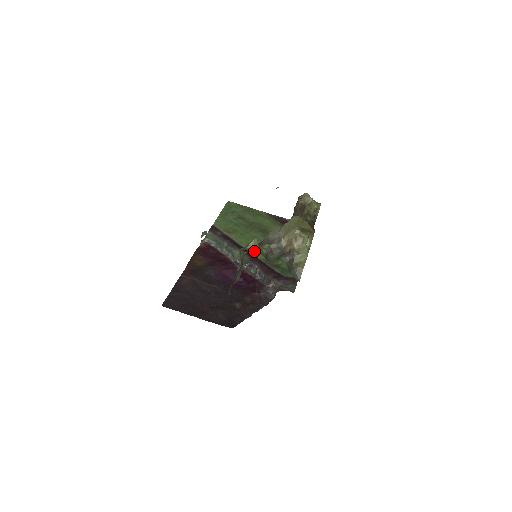
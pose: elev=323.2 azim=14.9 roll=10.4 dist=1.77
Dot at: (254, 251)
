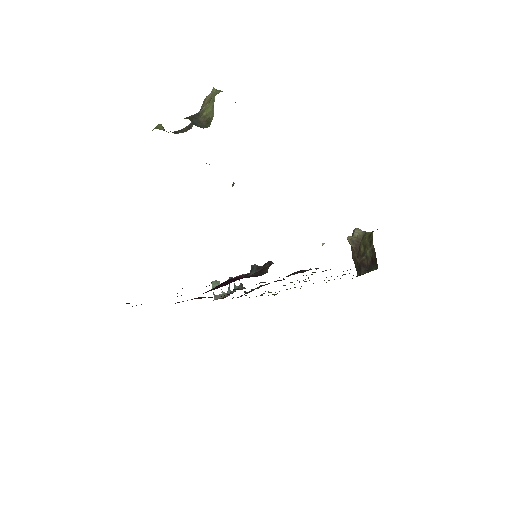
Dot at: occluded
